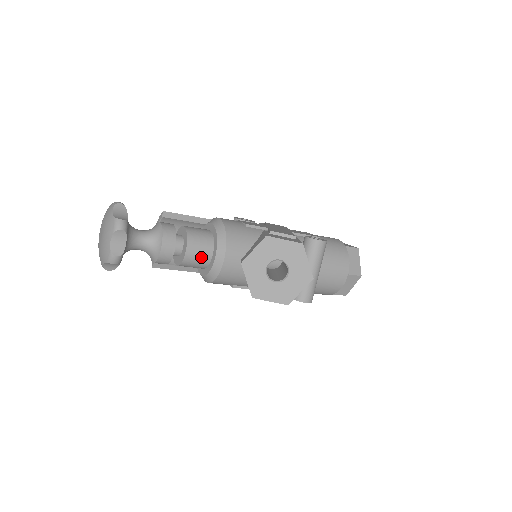
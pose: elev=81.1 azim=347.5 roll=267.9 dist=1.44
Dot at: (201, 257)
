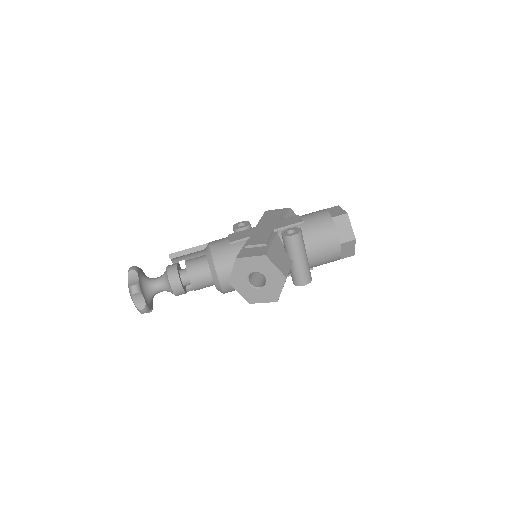
Dot at: (205, 282)
